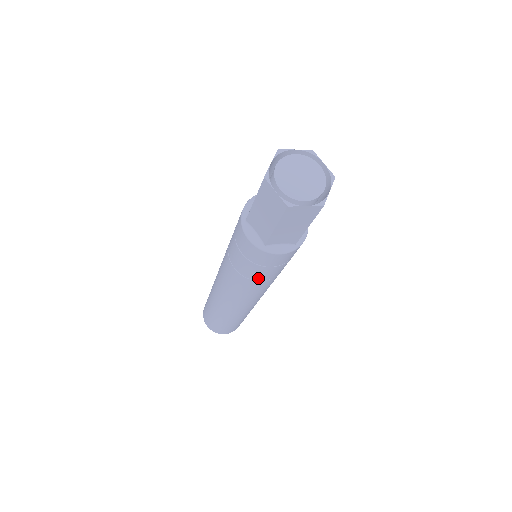
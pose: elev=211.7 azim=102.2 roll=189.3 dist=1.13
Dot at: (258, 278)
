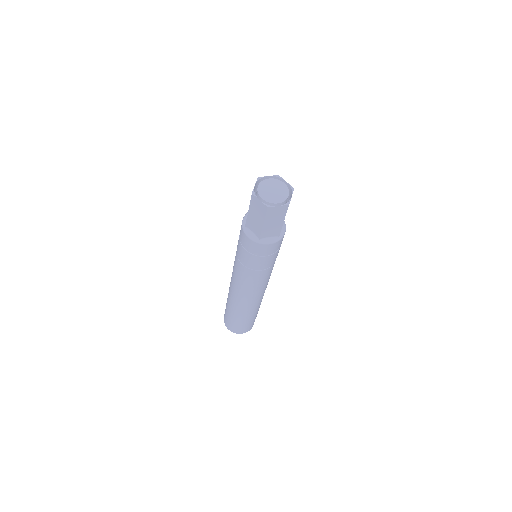
Dot at: (259, 268)
